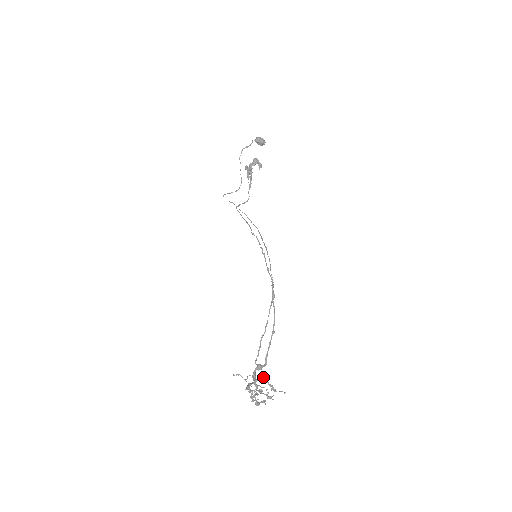
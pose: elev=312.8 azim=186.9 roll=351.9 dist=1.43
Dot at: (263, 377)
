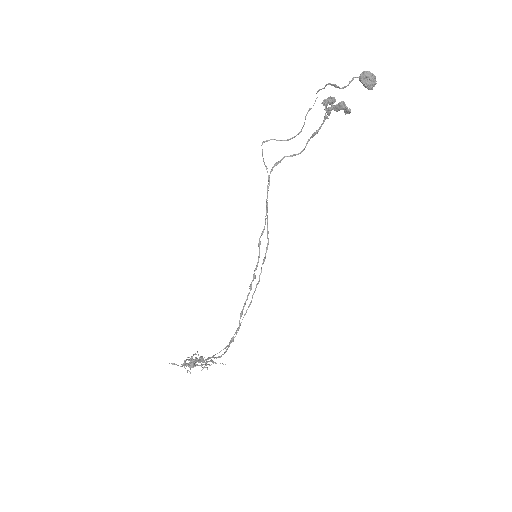
Dot at: (201, 365)
